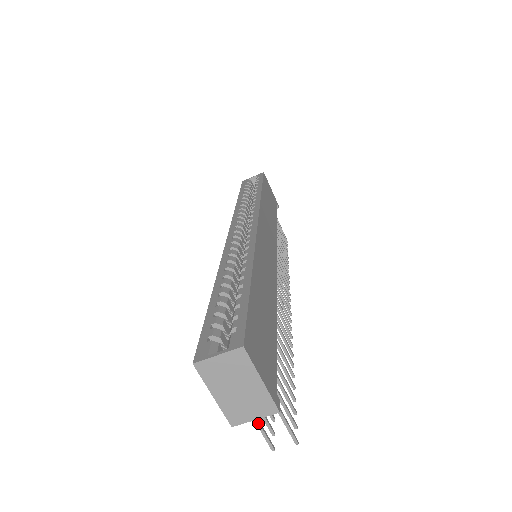
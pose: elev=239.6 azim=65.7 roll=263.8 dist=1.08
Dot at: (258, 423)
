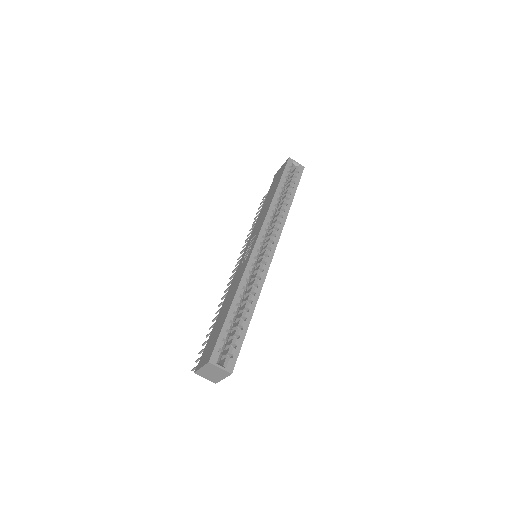
Dot at: occluded
